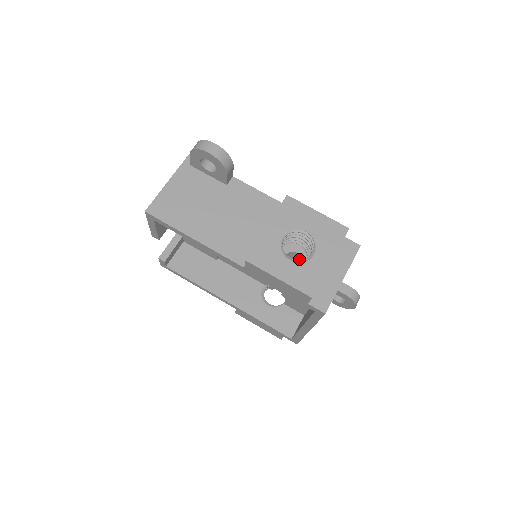
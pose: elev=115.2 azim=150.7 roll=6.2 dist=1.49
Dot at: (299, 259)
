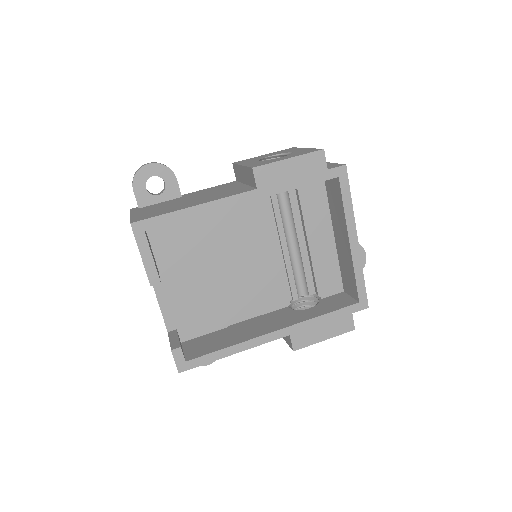
Dot at: occluded
